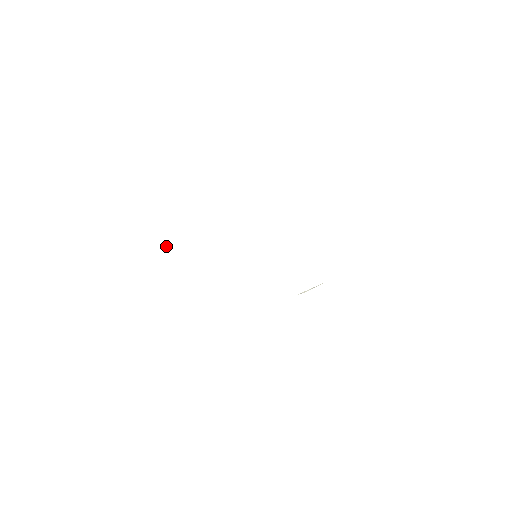
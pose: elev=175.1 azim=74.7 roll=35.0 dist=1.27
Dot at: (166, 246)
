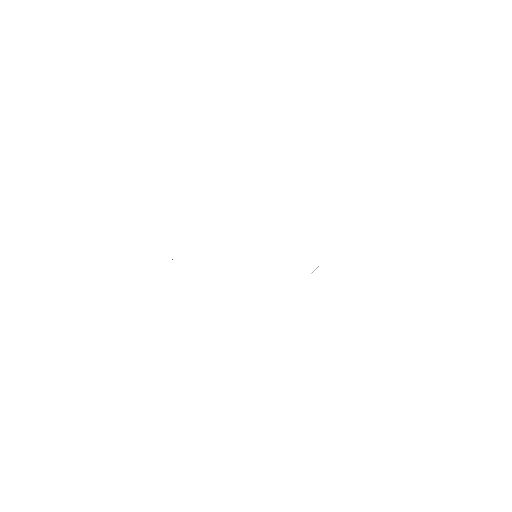
Dot at: occluded
